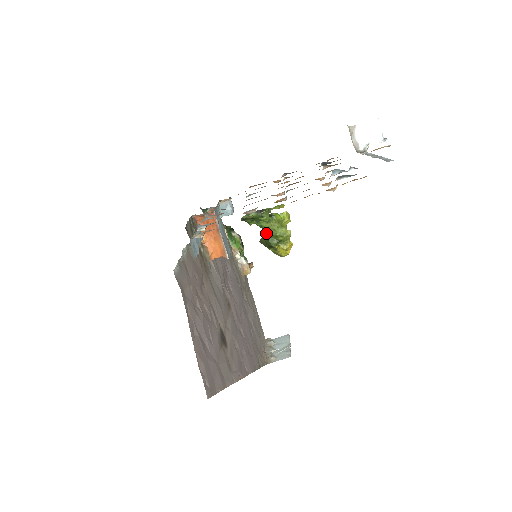
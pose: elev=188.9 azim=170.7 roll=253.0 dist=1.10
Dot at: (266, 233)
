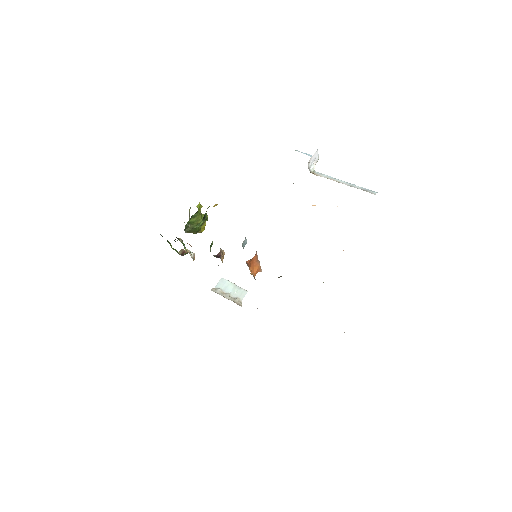
Dot at: (193, 225)
